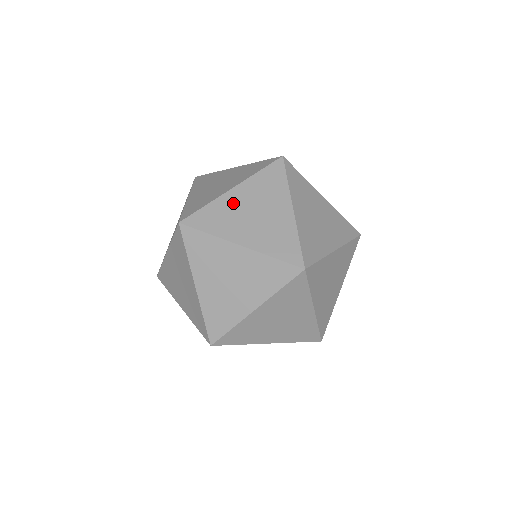
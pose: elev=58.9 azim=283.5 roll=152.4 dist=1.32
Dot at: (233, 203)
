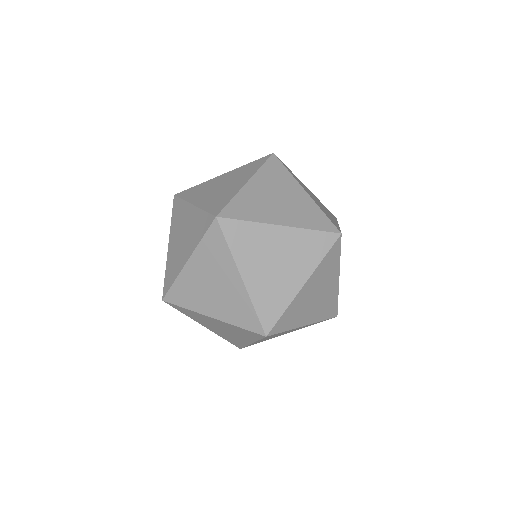
Dot at: (269, 239)
